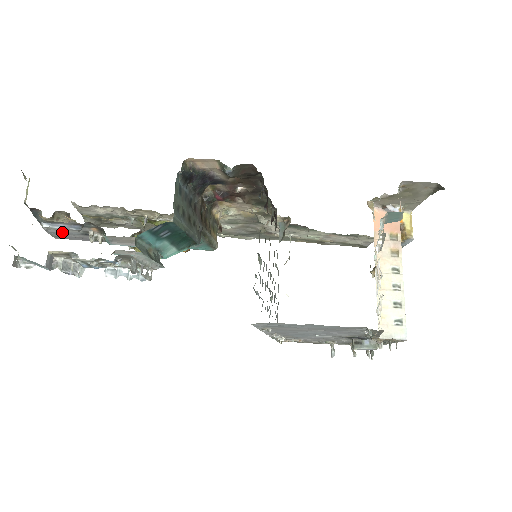
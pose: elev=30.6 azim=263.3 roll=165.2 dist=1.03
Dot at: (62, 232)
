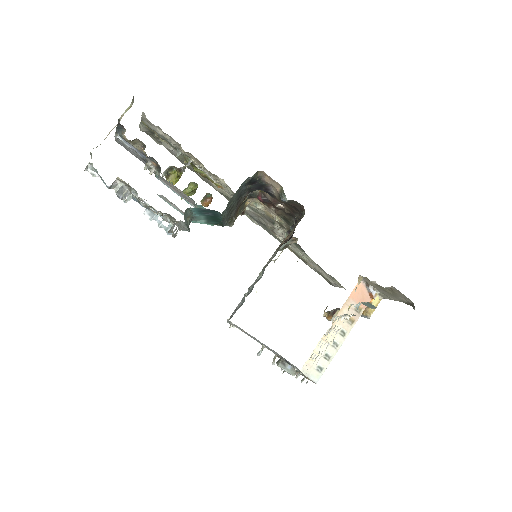
Dot at: occluded
